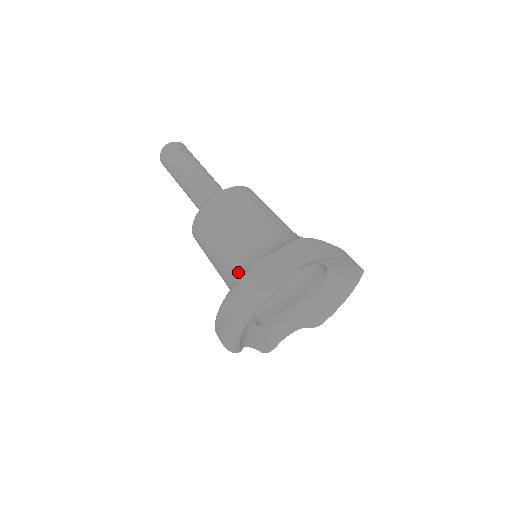
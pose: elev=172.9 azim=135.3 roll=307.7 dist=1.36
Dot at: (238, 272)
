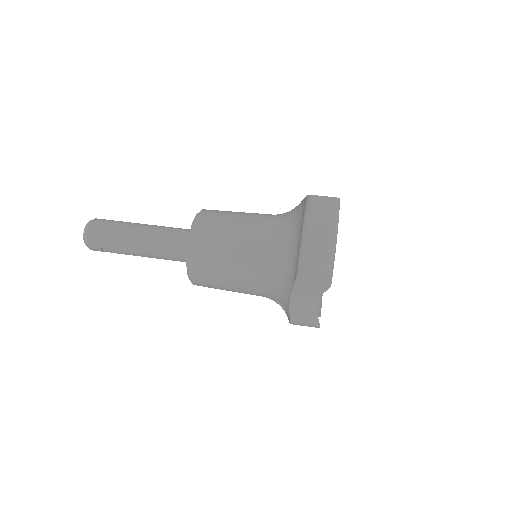
Dot at: (278, 236)
